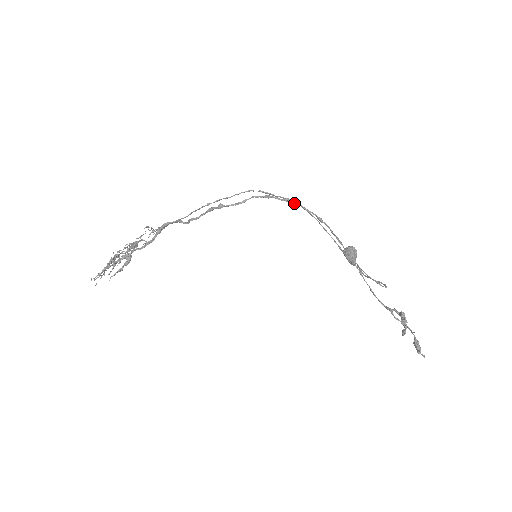
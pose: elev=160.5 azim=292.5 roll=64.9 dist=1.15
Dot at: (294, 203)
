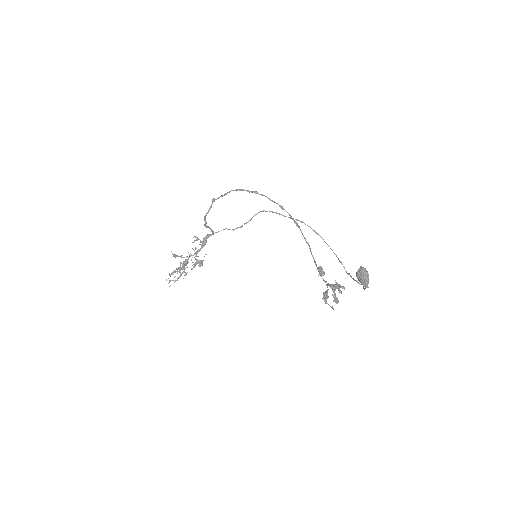
Dot at: (261, 195)
